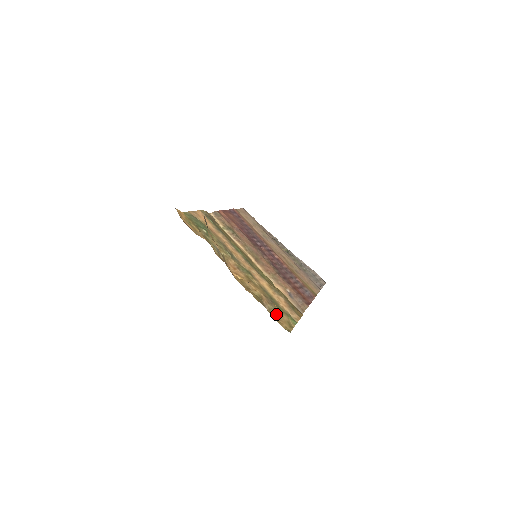
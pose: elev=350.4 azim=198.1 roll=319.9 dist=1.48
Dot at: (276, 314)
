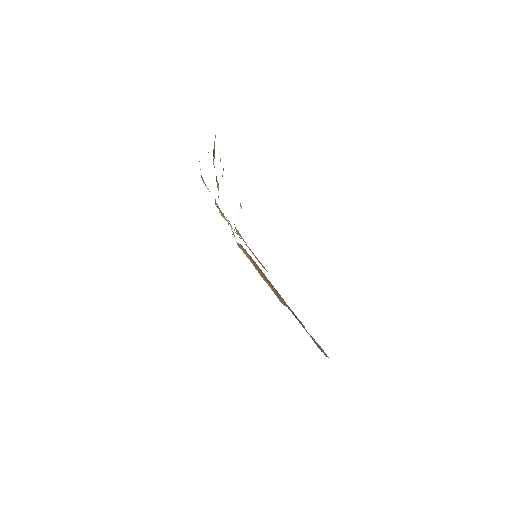
Dot at: (244, 241)
